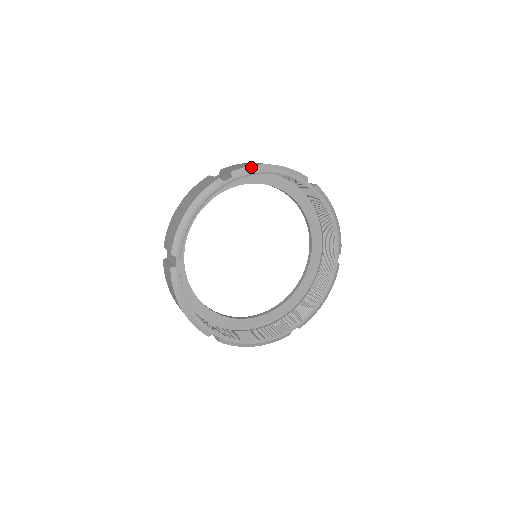
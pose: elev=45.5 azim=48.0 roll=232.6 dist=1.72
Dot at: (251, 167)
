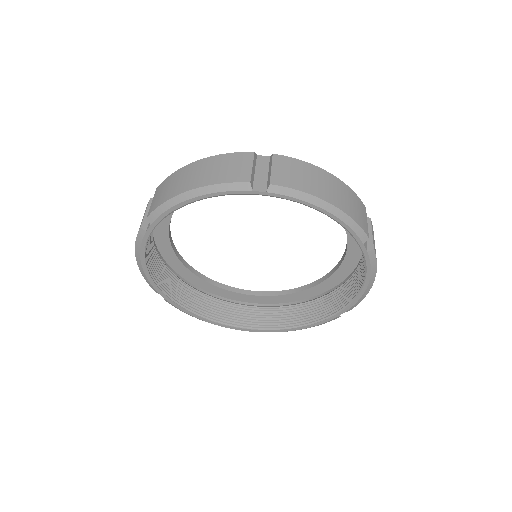
Dot at: (301, 193)
